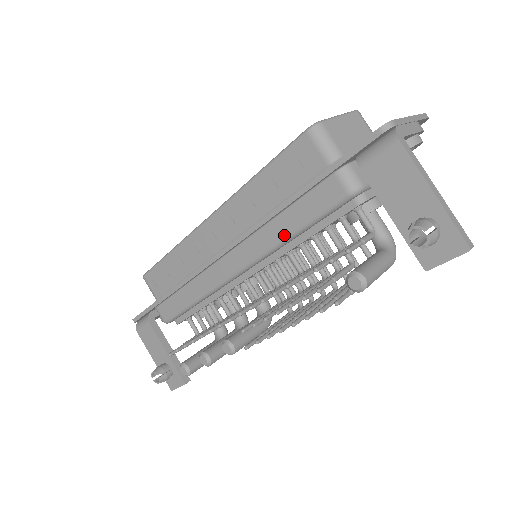
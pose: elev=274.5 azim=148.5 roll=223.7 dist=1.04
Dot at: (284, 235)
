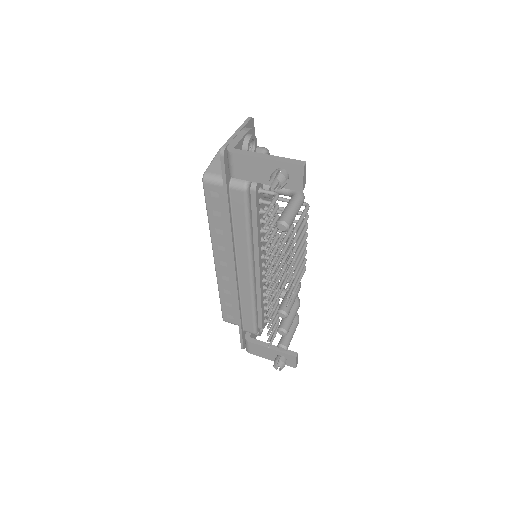
Dot at: (245, 235)
